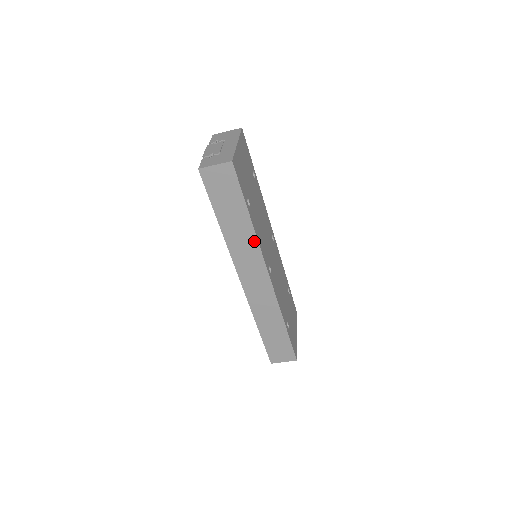
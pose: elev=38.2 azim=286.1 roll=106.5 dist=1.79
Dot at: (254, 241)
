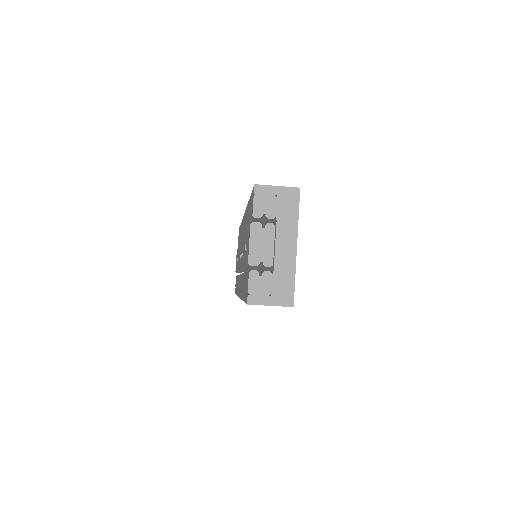
Dot at: occluded
